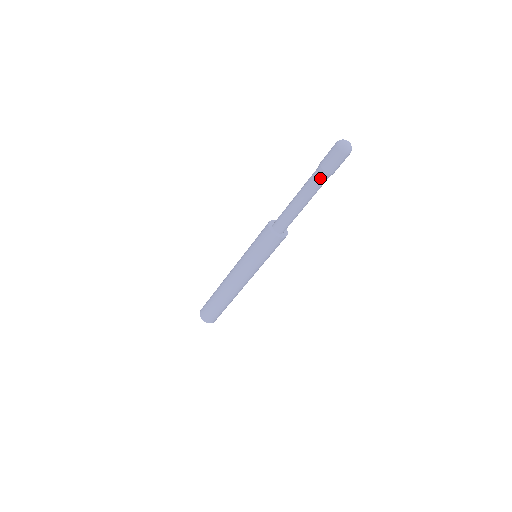
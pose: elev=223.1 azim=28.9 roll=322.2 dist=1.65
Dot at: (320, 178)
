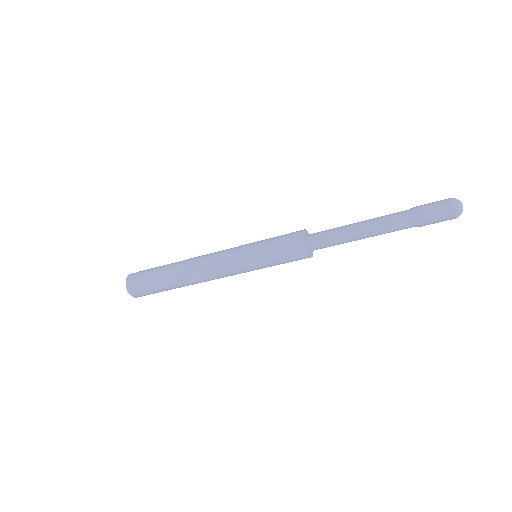
Dot at: (408, 226)
